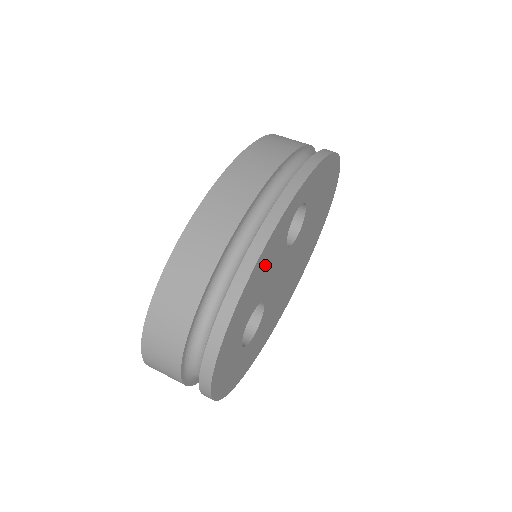
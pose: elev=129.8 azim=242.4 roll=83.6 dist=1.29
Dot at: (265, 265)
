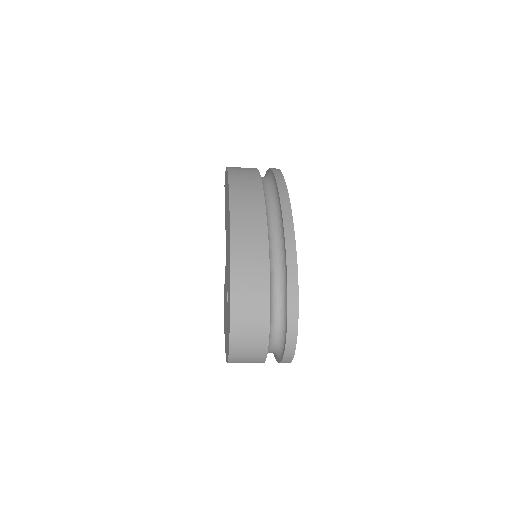
Dot at: occluded
